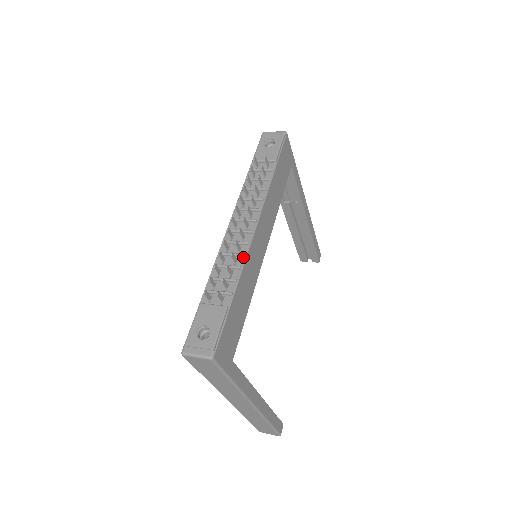
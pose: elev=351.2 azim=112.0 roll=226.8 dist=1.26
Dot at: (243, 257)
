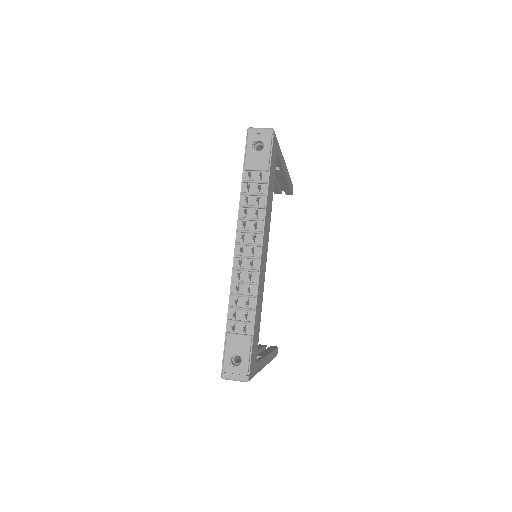
Dot at: (255, 285)
